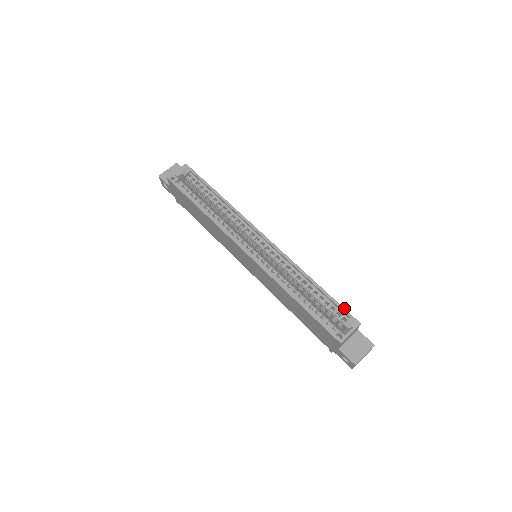
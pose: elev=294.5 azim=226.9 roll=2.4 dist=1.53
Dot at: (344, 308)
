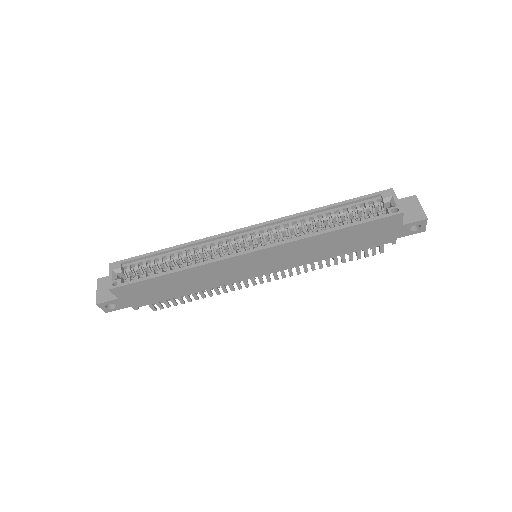
Dot at: (368, 194)
